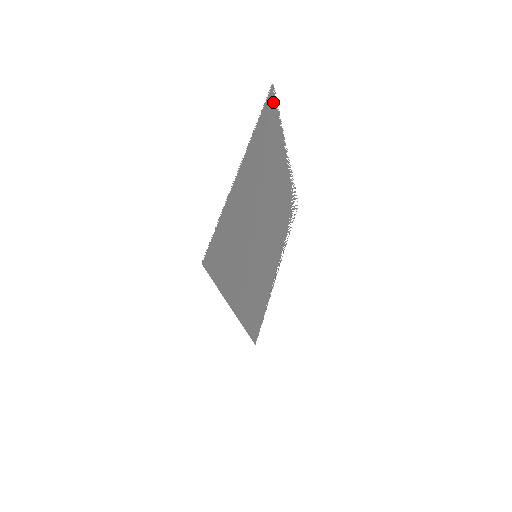
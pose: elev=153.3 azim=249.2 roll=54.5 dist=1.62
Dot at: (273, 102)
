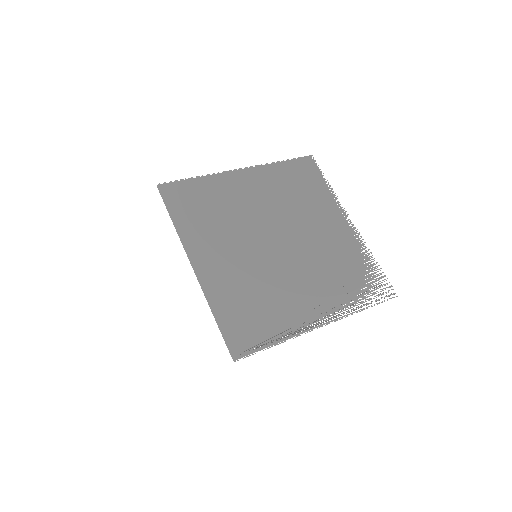
Dot at: (312, 167)
